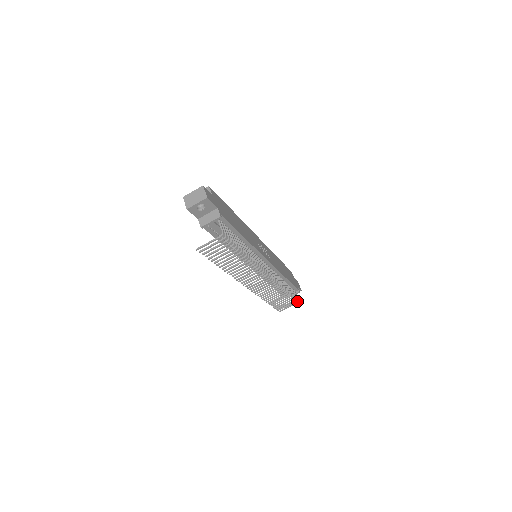
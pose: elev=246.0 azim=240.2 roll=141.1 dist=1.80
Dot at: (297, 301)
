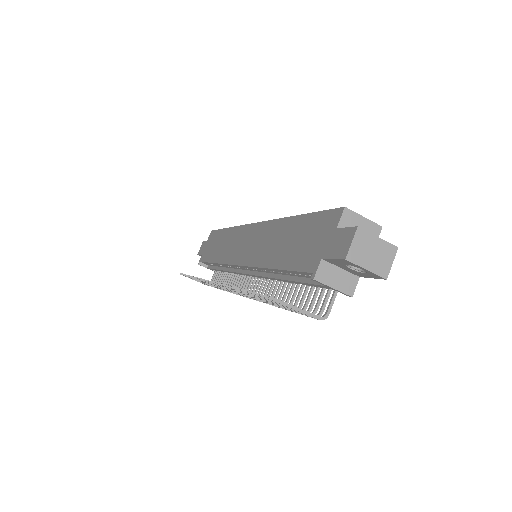
Dot at: occluded
